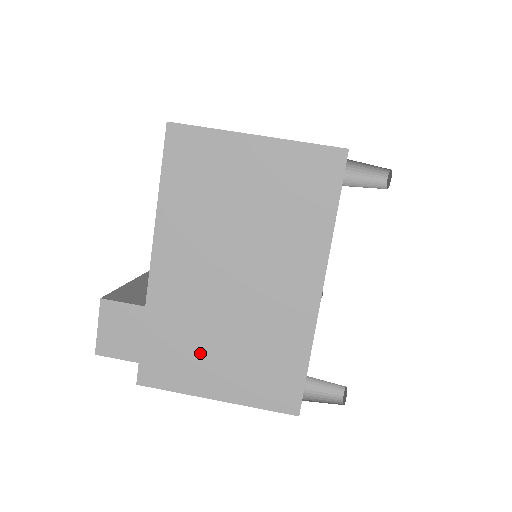
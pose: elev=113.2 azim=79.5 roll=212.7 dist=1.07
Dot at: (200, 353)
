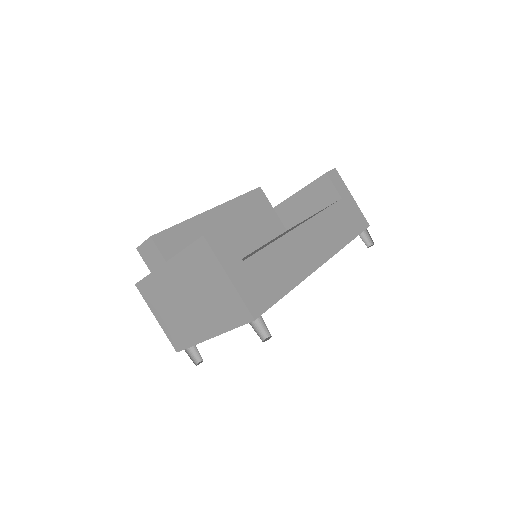
Dot at: (161, 303)
